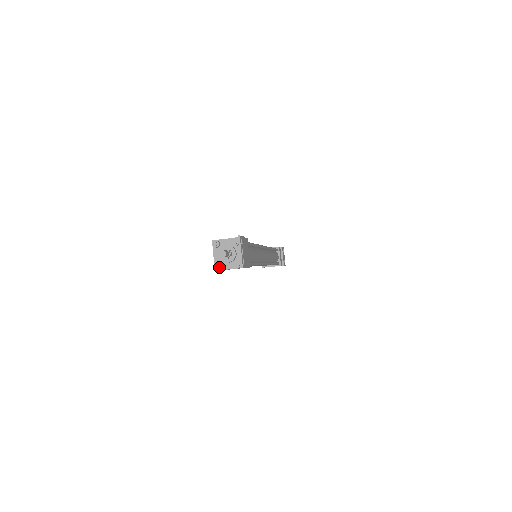
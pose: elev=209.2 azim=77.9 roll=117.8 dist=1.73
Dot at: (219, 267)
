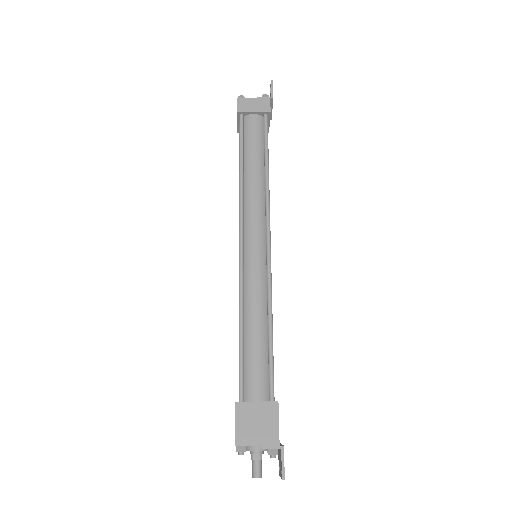
Dot at: occluded
